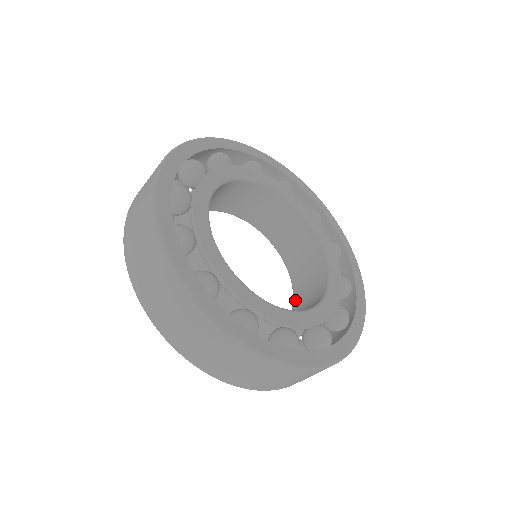
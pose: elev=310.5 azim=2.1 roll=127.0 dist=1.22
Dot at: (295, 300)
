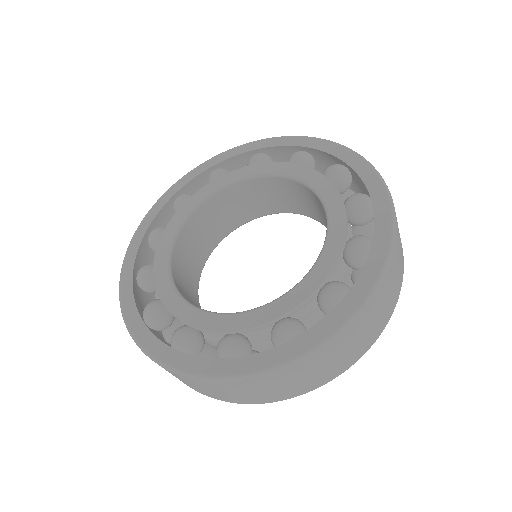
Dot at: occluded
